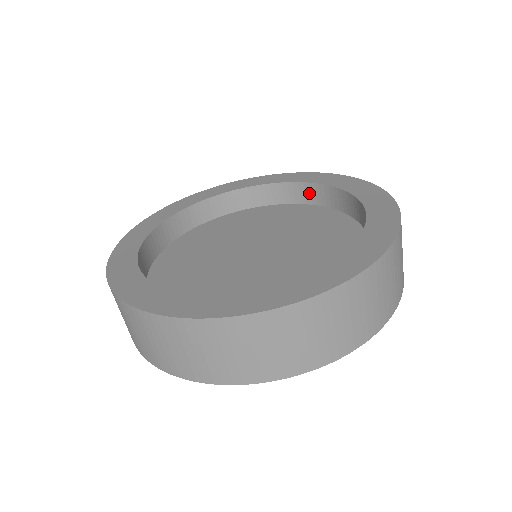
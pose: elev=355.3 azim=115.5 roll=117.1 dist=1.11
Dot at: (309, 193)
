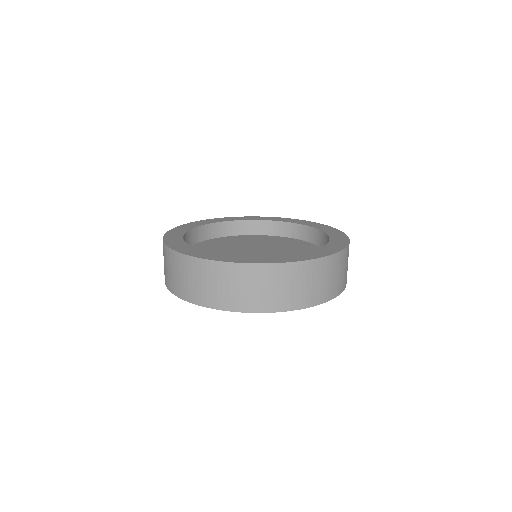
Dot at: (292, 230)
